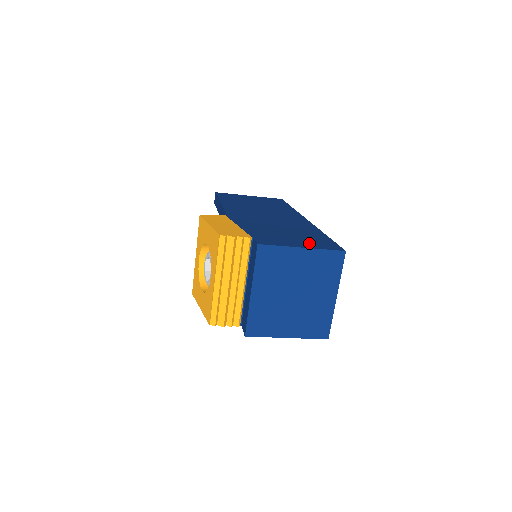
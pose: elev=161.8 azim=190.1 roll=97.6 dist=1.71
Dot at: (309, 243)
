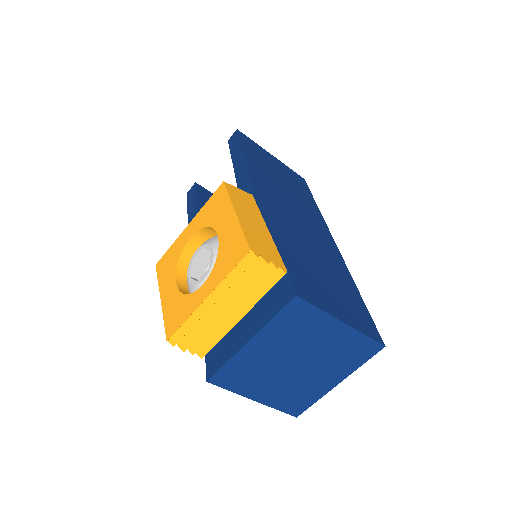
Dot at: (348, 311)
